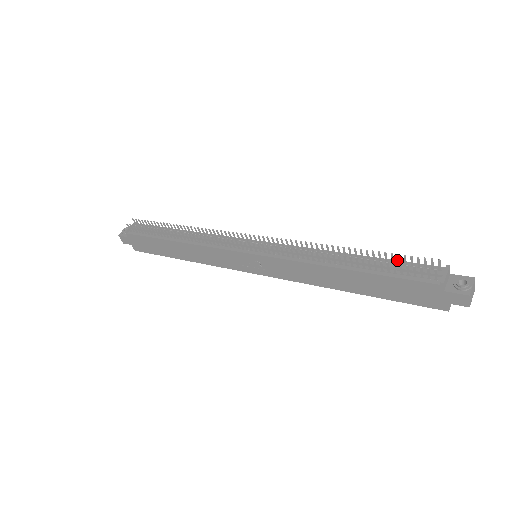
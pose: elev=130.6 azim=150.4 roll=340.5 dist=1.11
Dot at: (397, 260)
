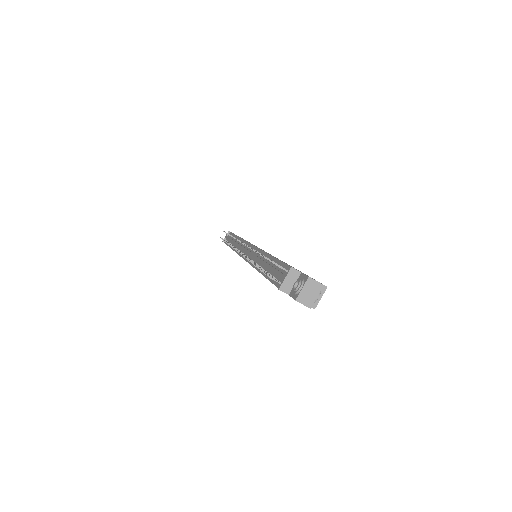
Dot at: (280, 260)
